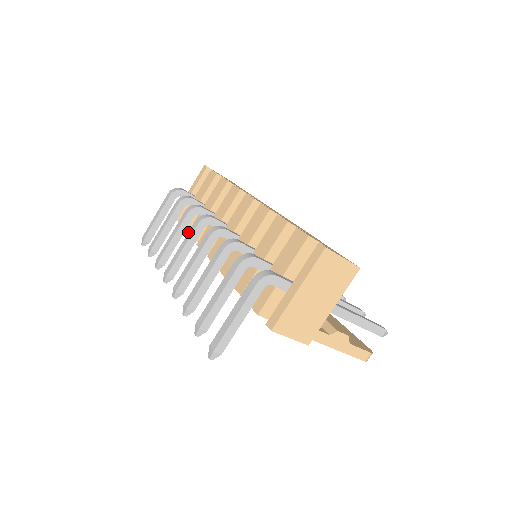
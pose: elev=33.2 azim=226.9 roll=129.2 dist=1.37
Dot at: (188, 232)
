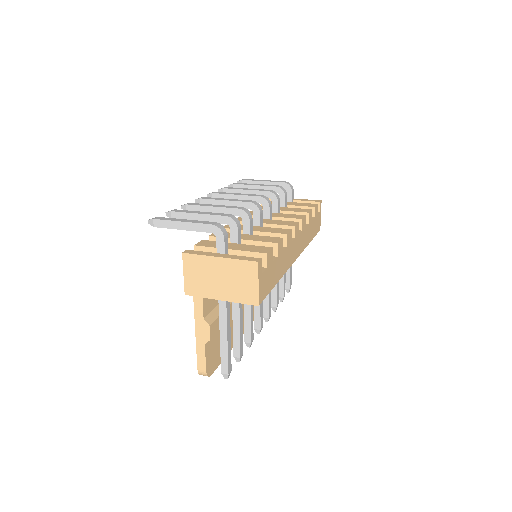
Dot at: (251, 194)
